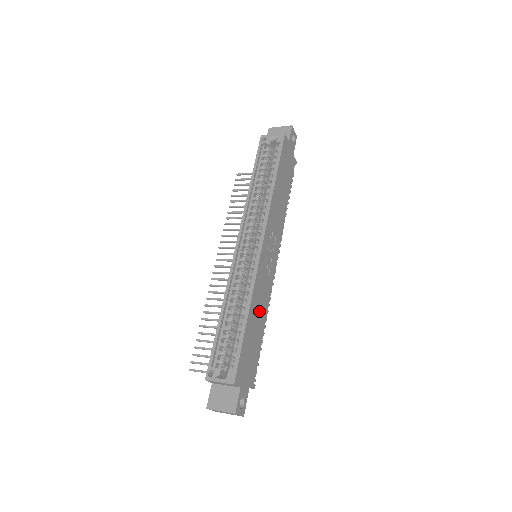
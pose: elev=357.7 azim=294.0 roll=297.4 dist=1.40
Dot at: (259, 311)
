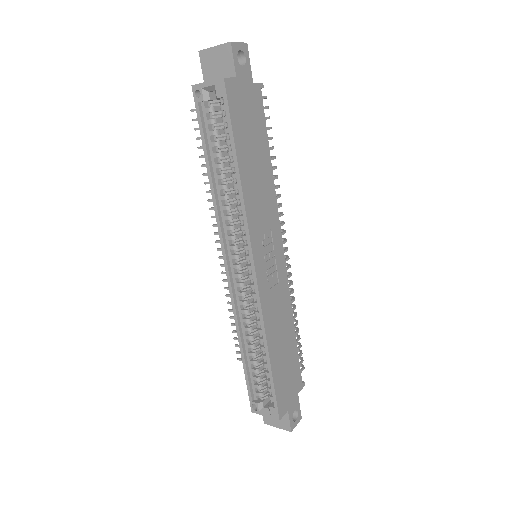
Dot at: (281, 329)
